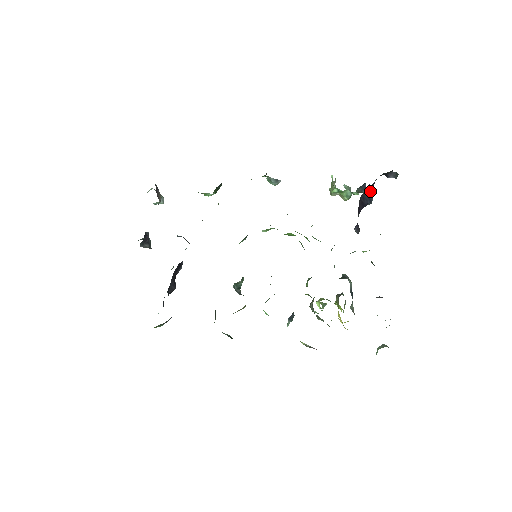
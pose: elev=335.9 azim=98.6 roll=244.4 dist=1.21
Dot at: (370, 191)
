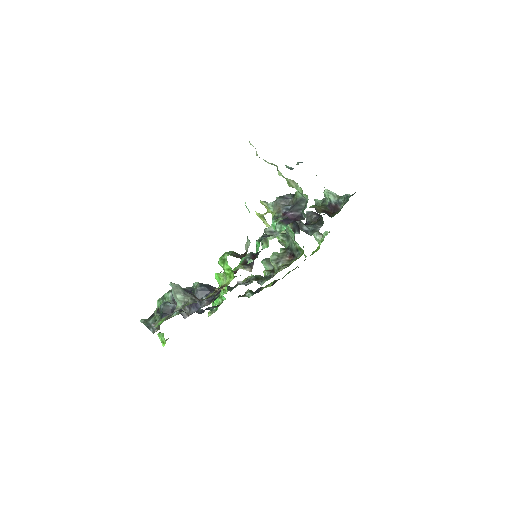
Dot at: occluded
